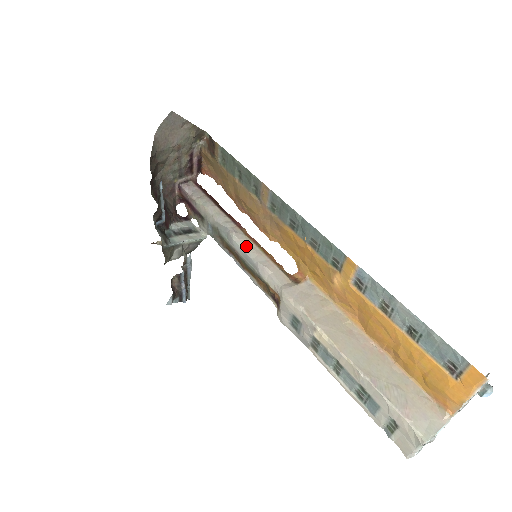
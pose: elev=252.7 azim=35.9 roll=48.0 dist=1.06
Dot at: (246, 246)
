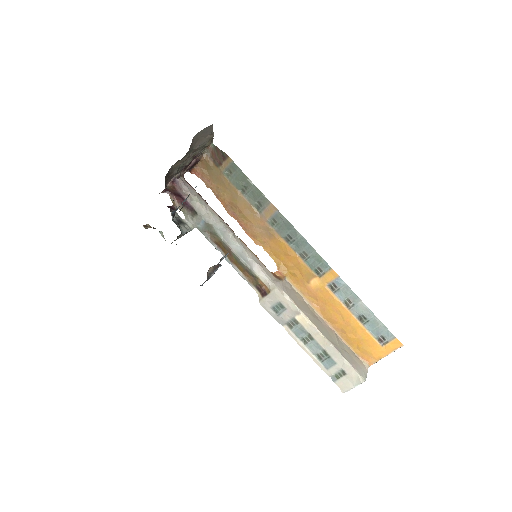
Dot at: (241, 246)
